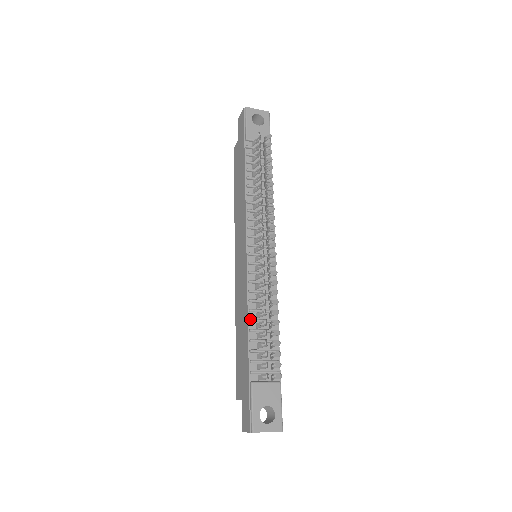
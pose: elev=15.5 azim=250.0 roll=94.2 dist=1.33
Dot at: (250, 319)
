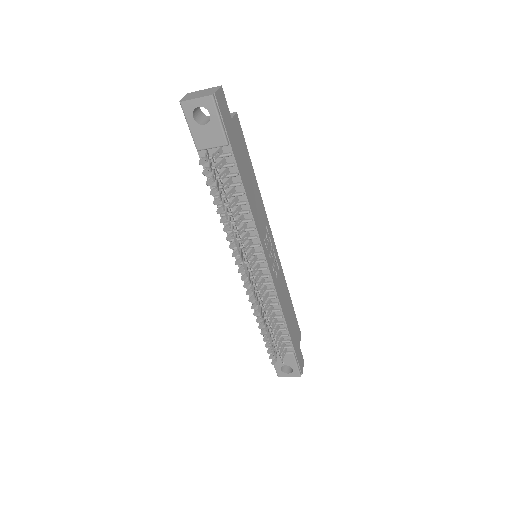
Dot at: occluded
